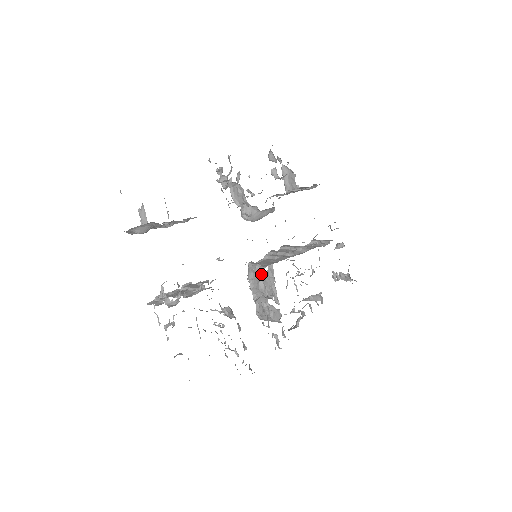
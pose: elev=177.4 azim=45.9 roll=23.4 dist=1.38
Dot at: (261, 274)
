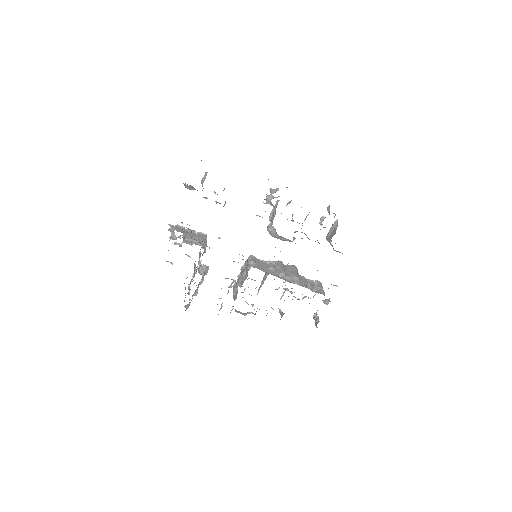
Dot at: (248, 268)
